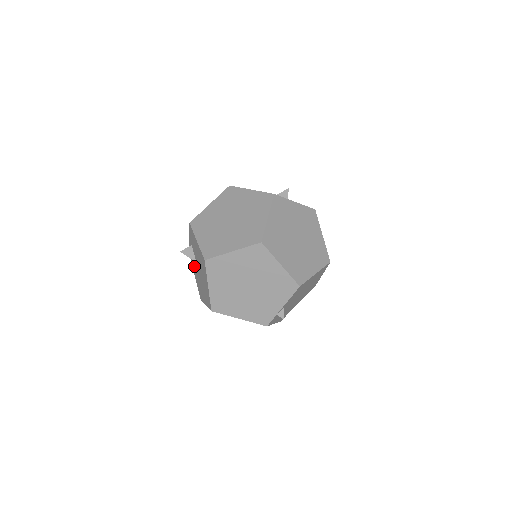
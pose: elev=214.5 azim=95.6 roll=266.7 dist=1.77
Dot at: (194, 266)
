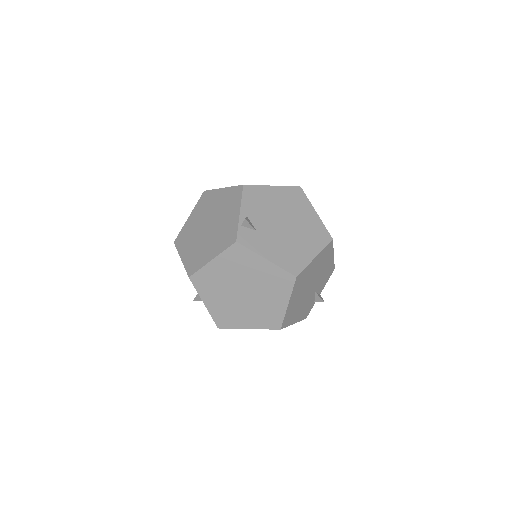
Dot at: occluded
